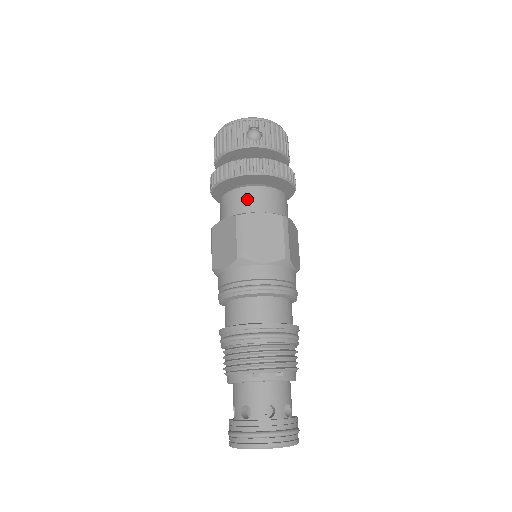
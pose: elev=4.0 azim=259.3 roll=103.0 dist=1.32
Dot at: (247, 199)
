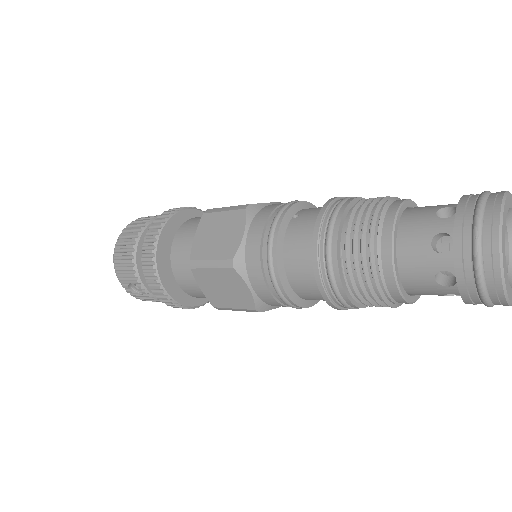
Dot at: occluded
